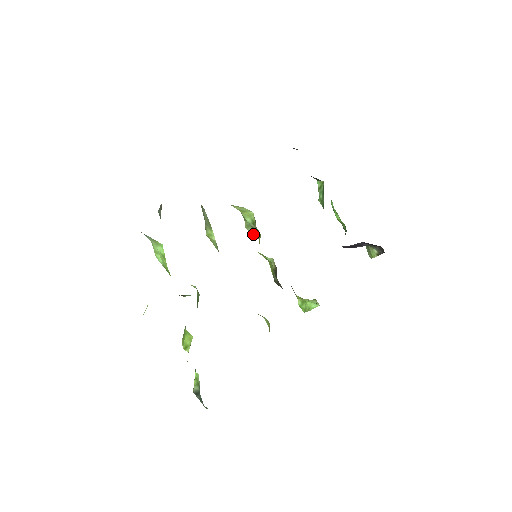
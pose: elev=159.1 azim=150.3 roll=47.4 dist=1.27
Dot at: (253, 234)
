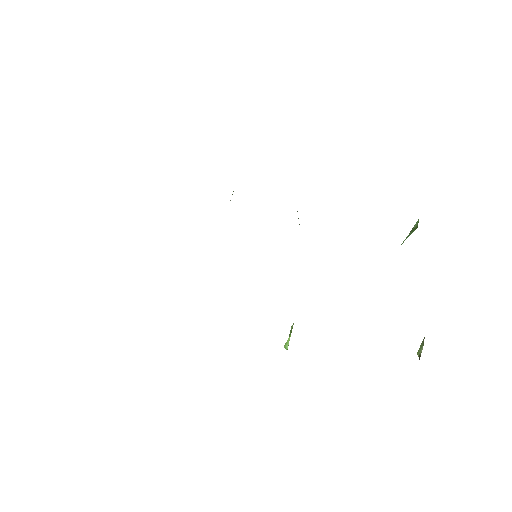
Dot at: occluded
